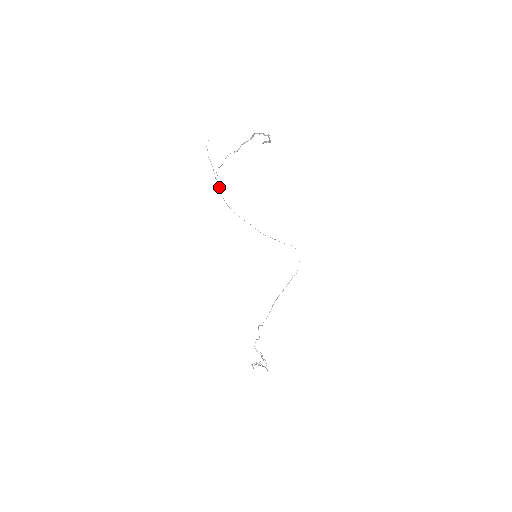
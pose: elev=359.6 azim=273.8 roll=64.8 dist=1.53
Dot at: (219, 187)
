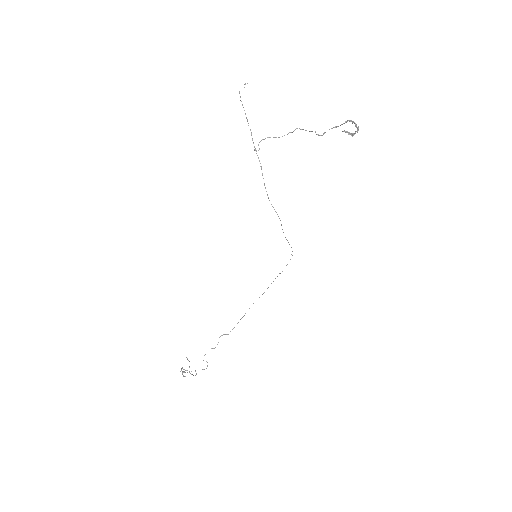
Dot at: occluded
